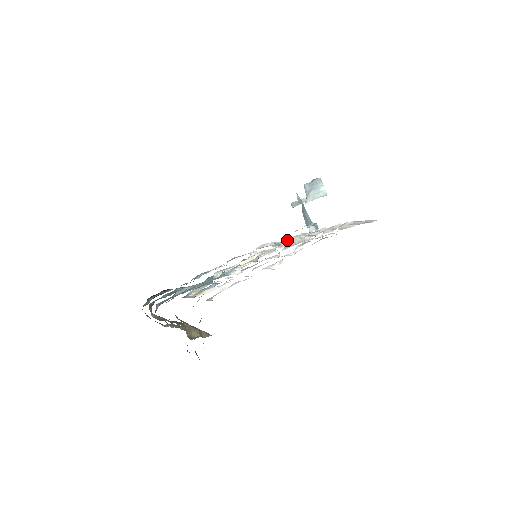
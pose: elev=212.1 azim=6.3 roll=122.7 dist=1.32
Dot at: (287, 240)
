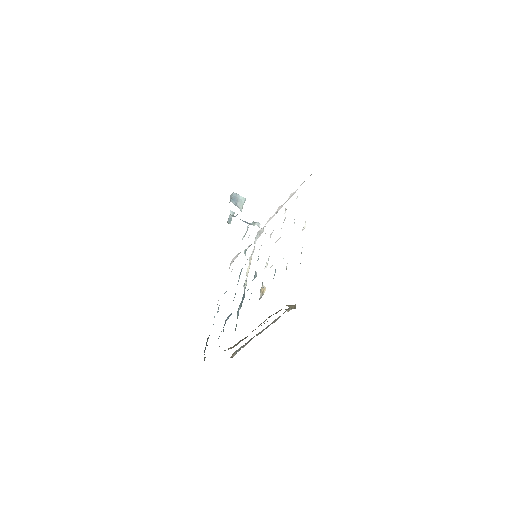
Dot at: (255, 239)
